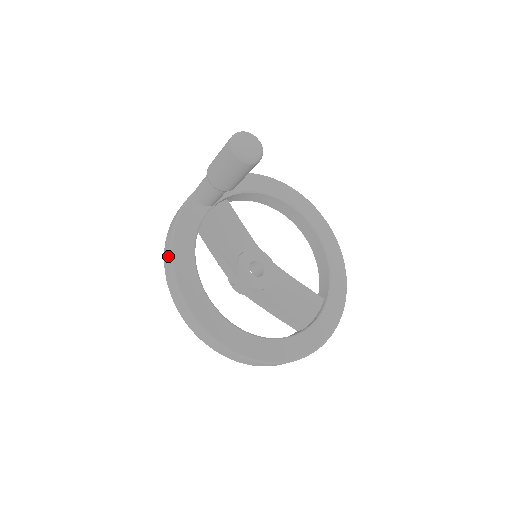
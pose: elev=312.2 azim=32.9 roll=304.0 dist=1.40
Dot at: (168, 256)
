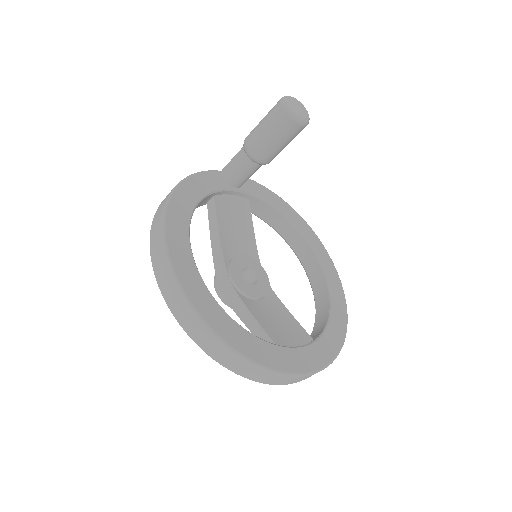
Dot at: occluded
